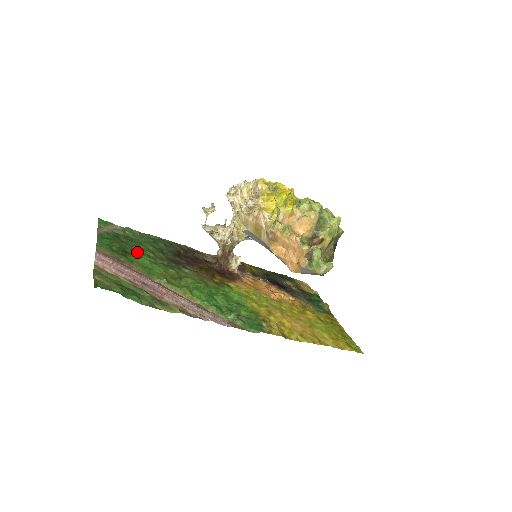
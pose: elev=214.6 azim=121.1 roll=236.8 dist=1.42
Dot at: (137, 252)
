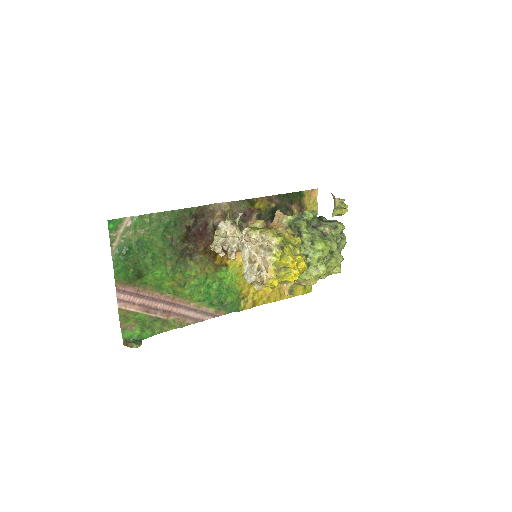
Dot at: (149, 266)
